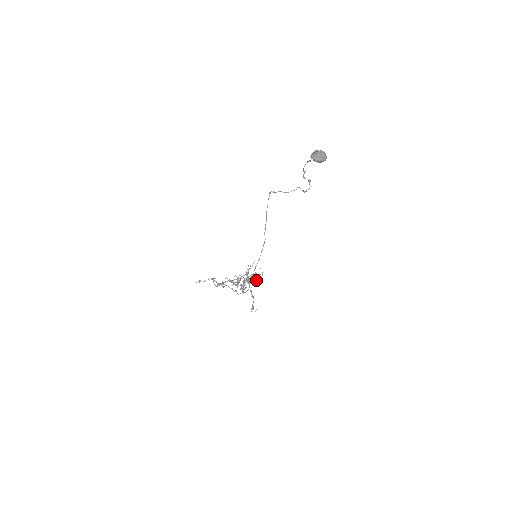
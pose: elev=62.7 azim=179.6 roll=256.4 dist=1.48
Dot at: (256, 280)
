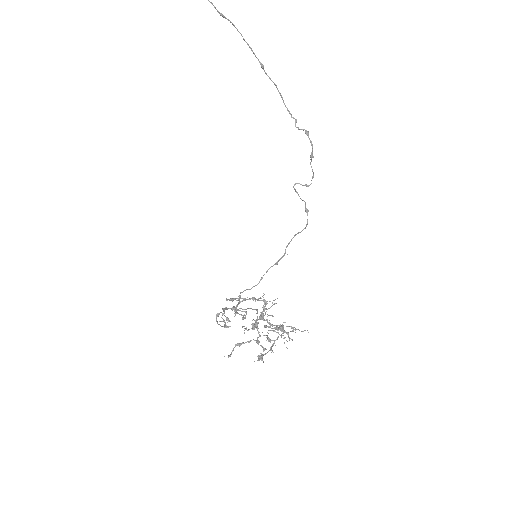
Dot at: (281, 326)
